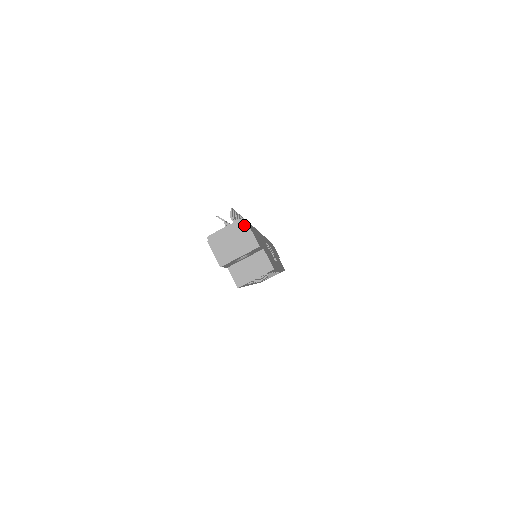
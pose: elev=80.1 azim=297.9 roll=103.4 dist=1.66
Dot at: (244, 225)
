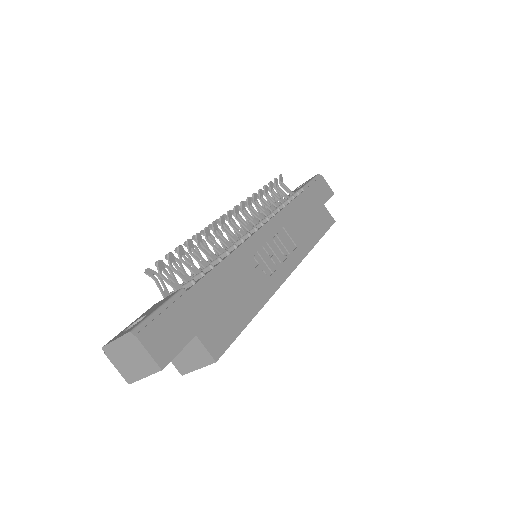
Dot at: (135, 341)
